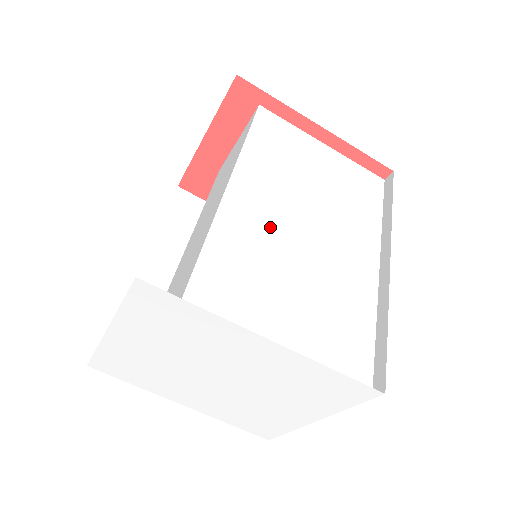
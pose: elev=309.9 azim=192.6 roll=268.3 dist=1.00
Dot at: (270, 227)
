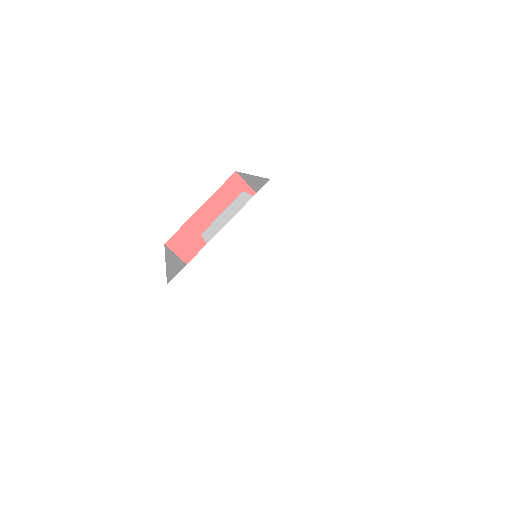
Dot at: occluded
